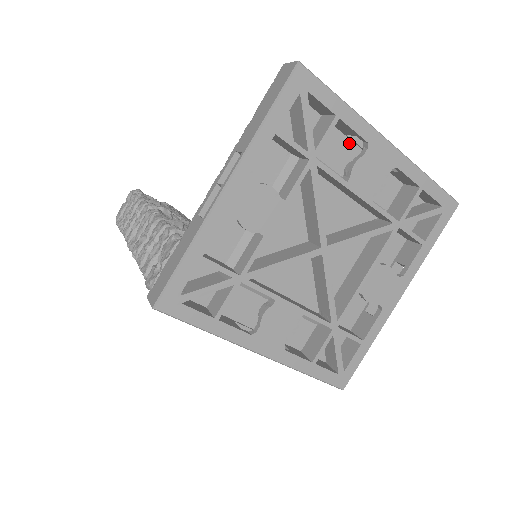
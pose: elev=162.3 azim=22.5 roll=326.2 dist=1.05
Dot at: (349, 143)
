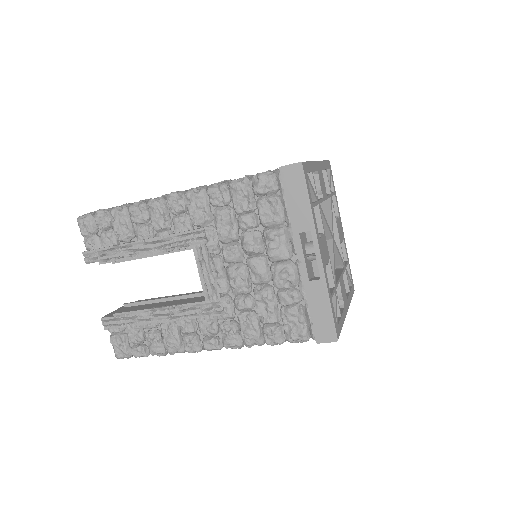
Dot at: occluded
